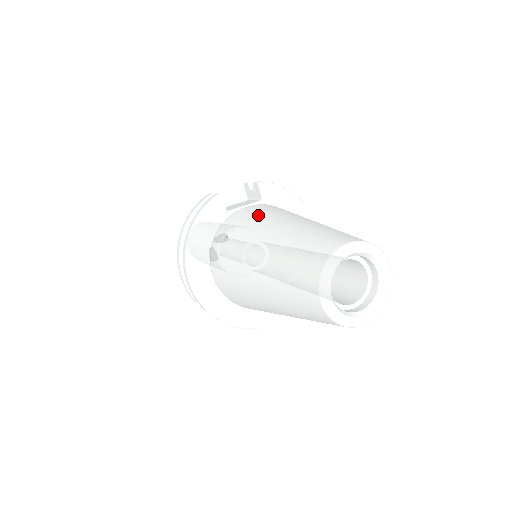
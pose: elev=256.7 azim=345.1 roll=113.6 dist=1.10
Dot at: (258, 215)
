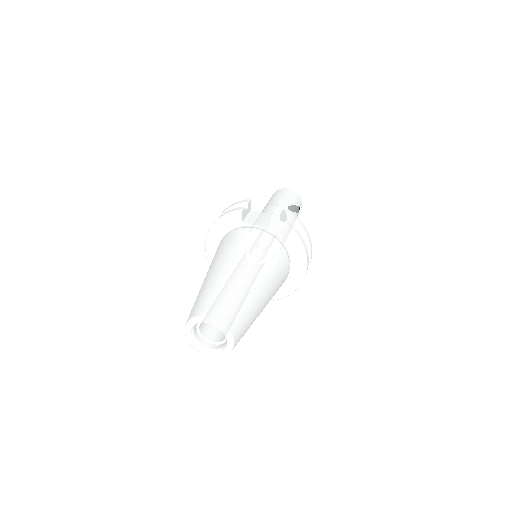
Dot at: (240, 245)
